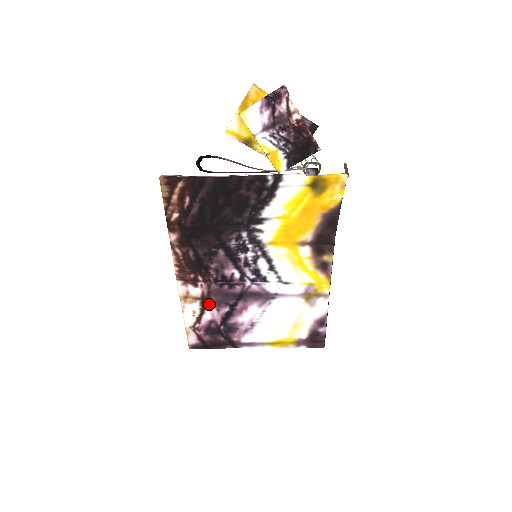
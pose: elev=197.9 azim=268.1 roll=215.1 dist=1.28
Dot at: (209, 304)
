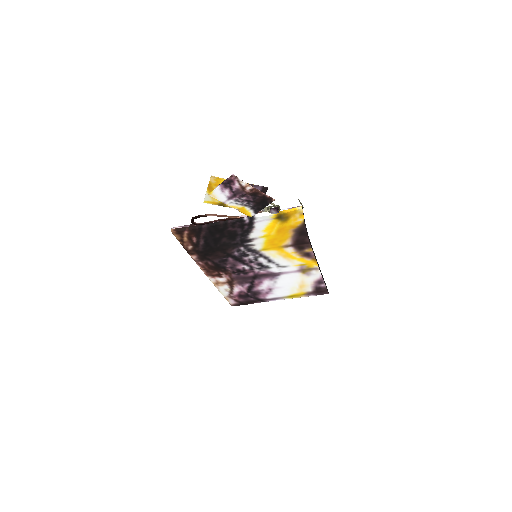
Dot at: (235, 284)
